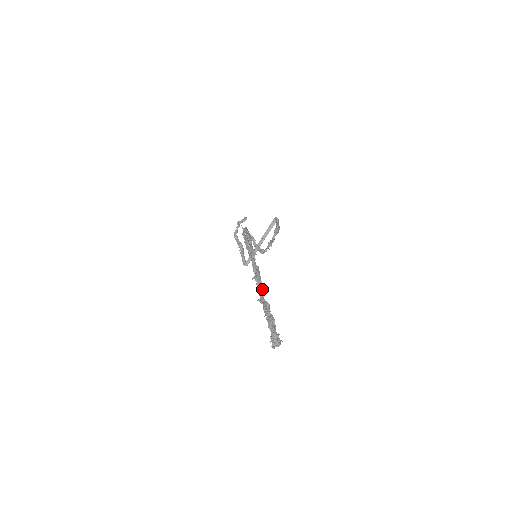
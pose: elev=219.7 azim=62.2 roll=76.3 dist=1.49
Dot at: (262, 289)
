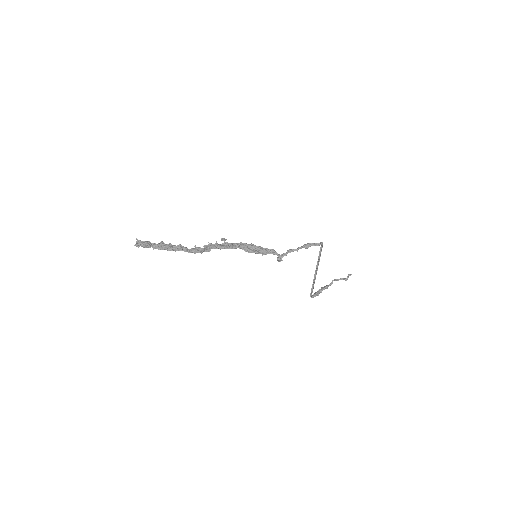
Dot at: (197, 247)
